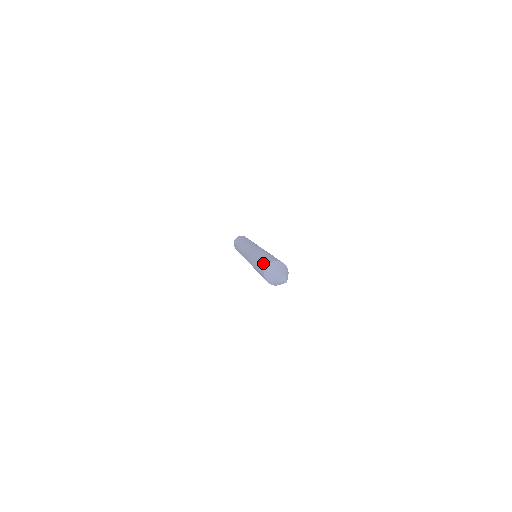
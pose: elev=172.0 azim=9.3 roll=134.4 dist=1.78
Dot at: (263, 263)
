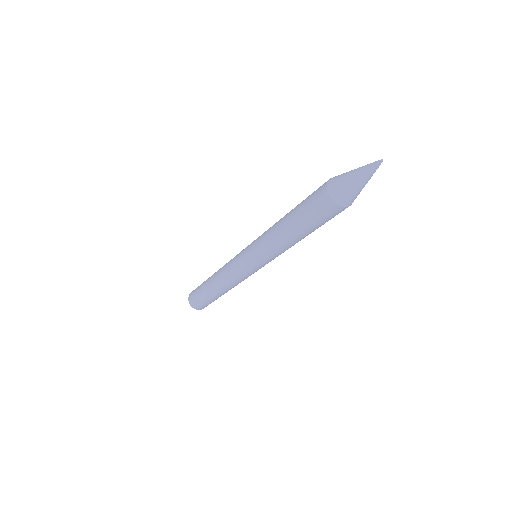
Dot at: (312, 202)
